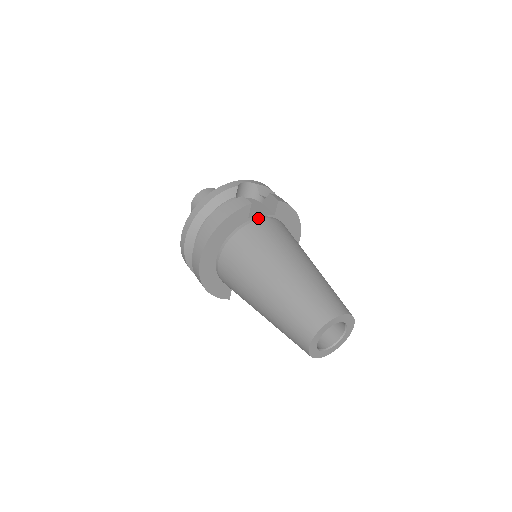
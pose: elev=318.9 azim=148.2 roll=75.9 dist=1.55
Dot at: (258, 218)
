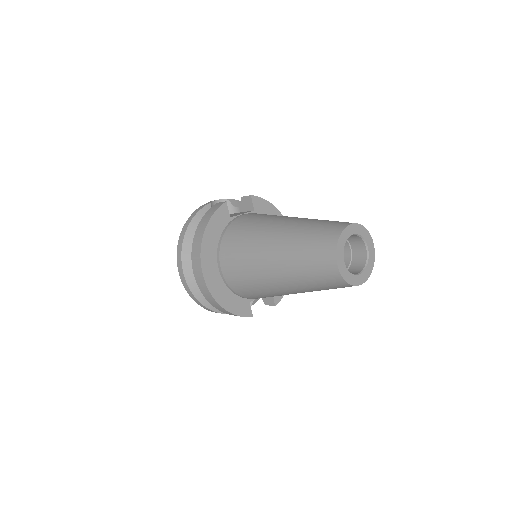
Dot at: (239, 215)
